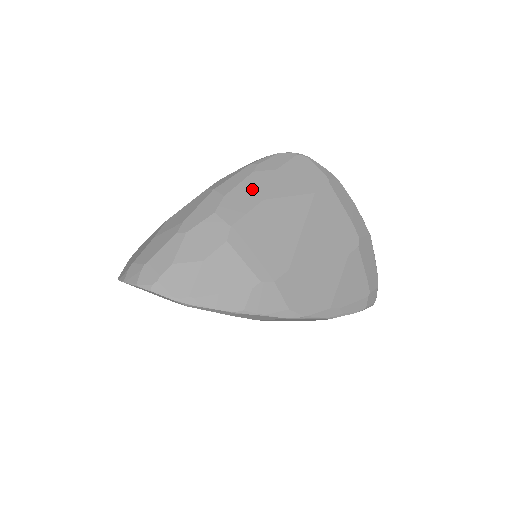
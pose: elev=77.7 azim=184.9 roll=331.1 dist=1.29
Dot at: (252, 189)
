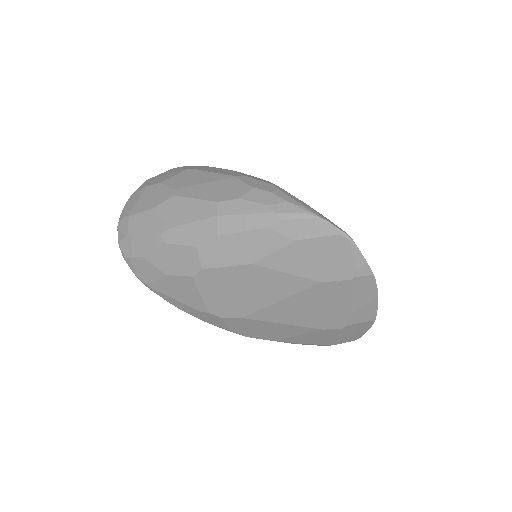
Dot at: (250, 246)
